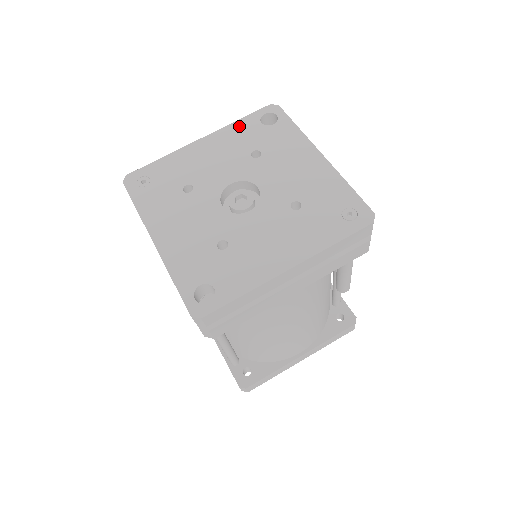
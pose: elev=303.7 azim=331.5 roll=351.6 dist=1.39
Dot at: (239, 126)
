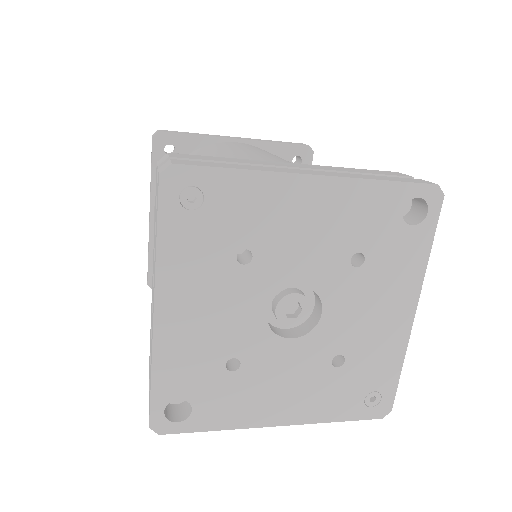
Dot at: (376, 194)
